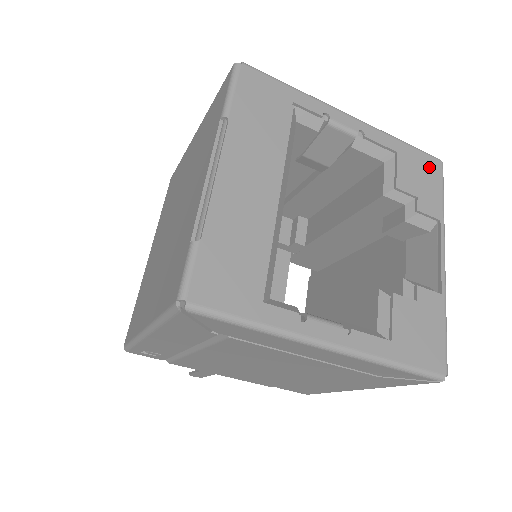
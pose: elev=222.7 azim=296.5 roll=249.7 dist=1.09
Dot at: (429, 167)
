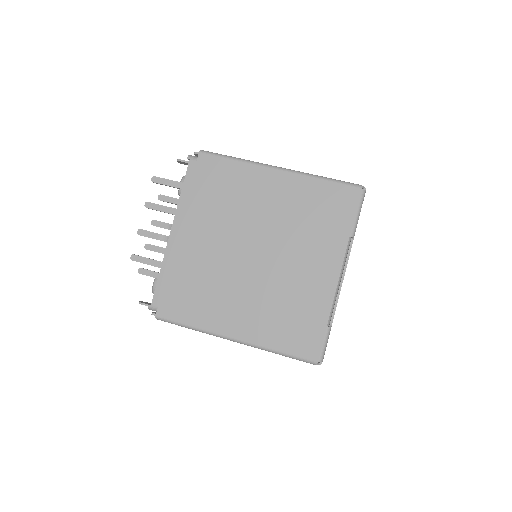
Dot at: occluded
